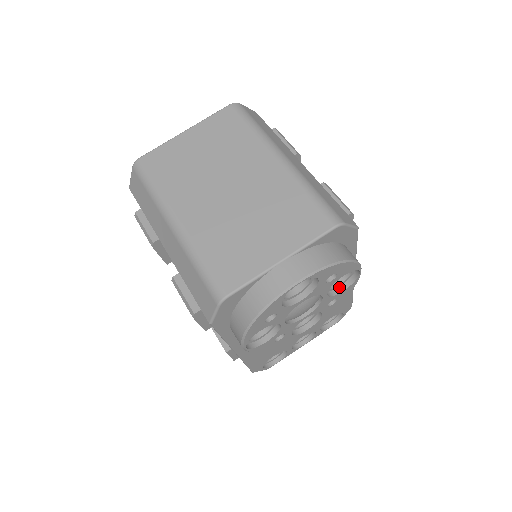
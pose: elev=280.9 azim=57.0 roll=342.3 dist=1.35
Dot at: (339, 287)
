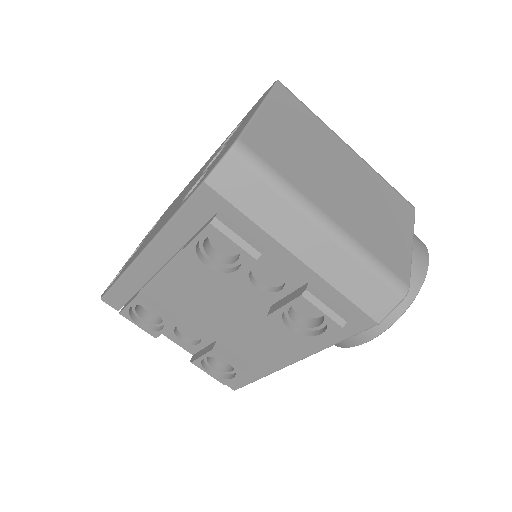
Dot at: occluded
